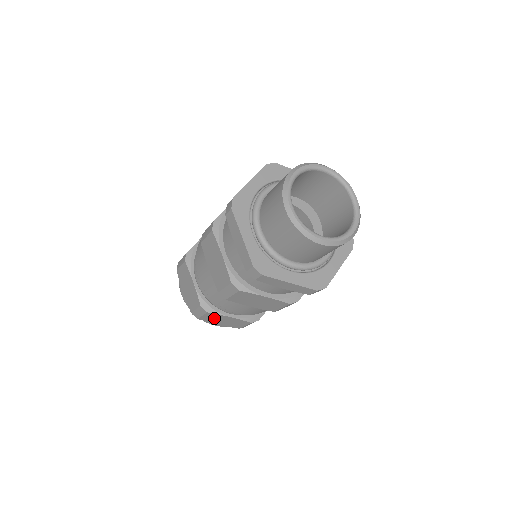
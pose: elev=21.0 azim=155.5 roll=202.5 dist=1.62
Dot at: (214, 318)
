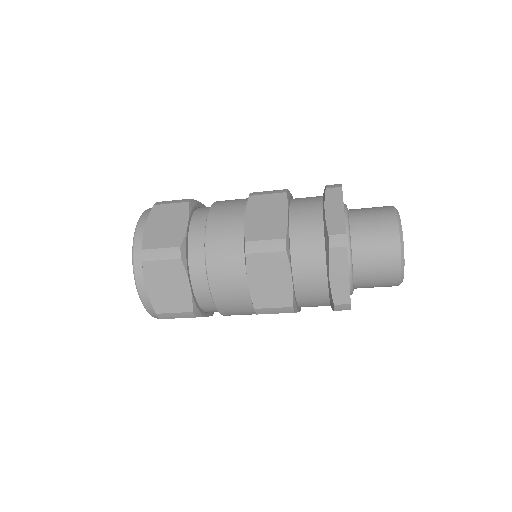
Dot at: occluded
